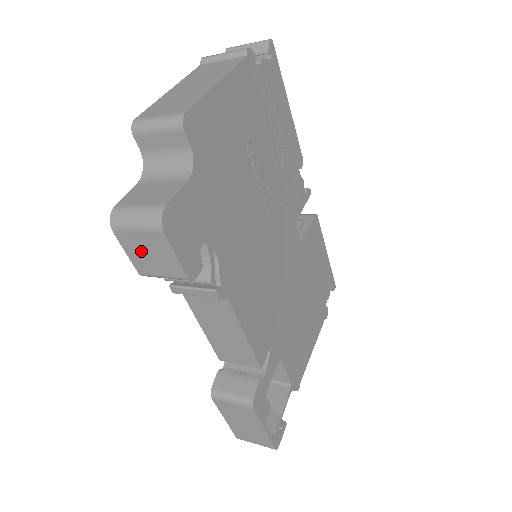
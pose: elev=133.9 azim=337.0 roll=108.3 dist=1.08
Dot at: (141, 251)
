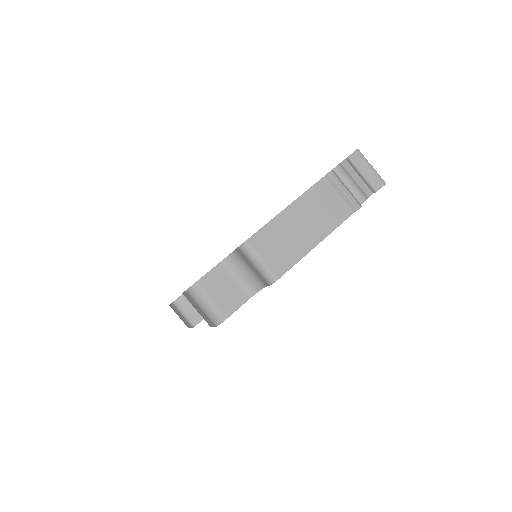
Dot at: (194, 304)
